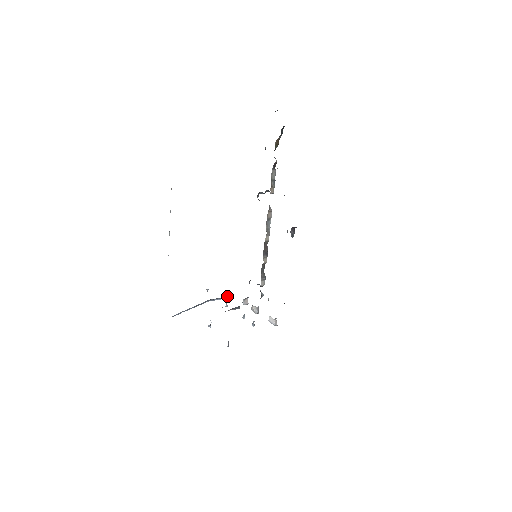
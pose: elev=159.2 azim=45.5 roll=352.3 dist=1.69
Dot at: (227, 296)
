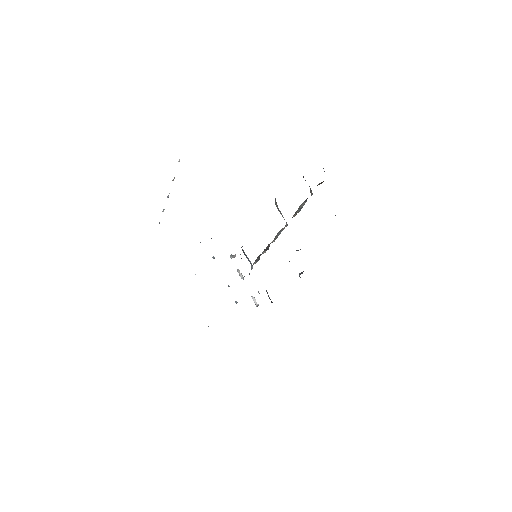
Dot at: occluded
